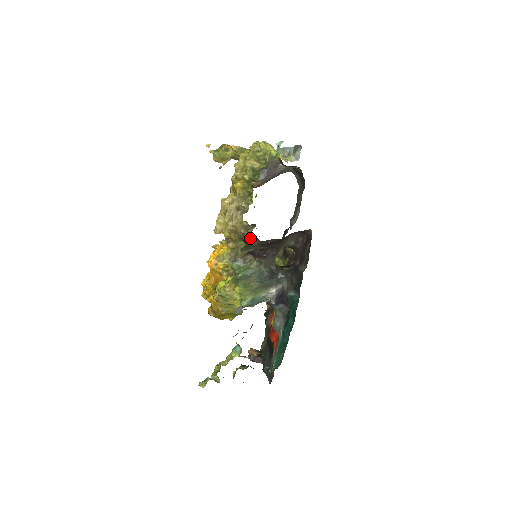
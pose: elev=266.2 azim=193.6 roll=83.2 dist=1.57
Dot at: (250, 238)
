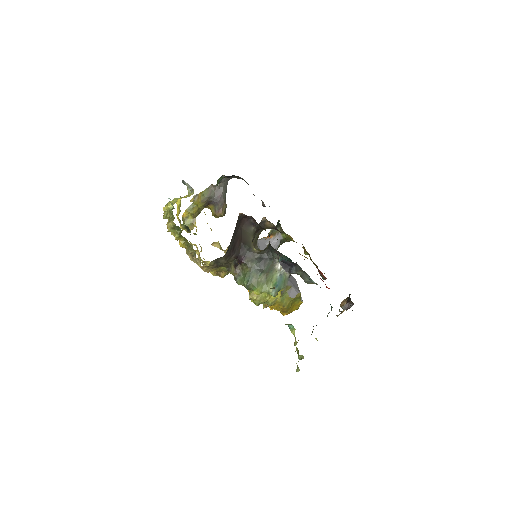
Dot at: (217, 262)
